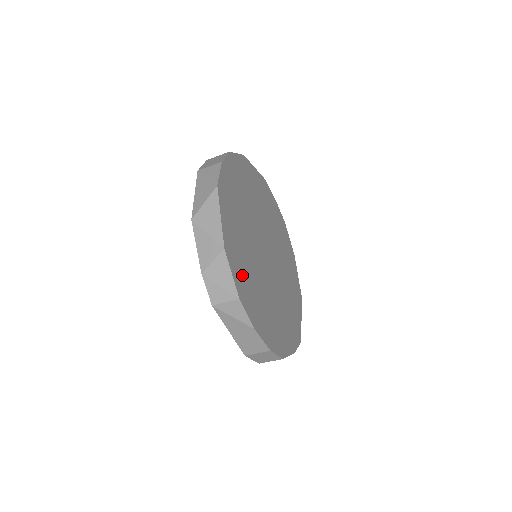
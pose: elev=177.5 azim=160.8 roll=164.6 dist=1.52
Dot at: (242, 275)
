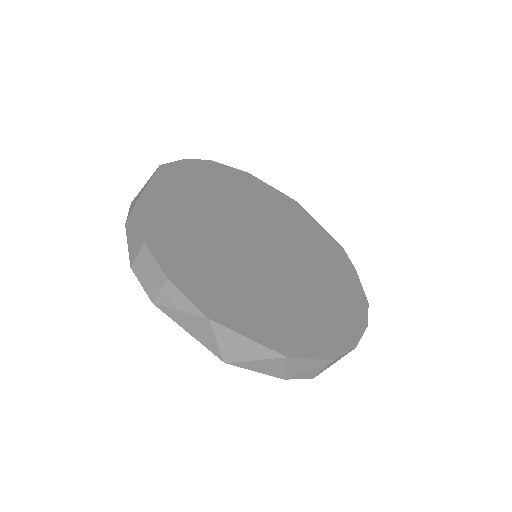
Dot at: (306, 333)
